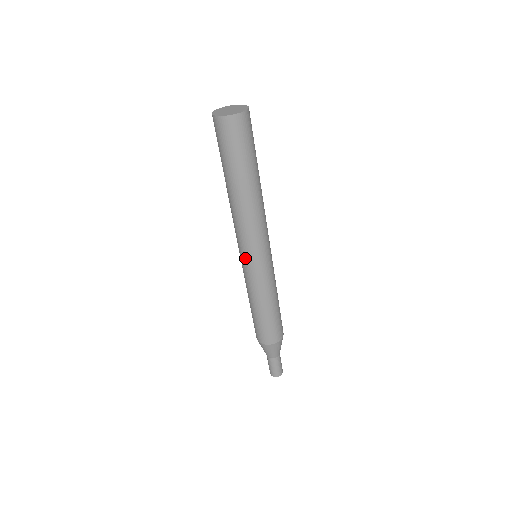
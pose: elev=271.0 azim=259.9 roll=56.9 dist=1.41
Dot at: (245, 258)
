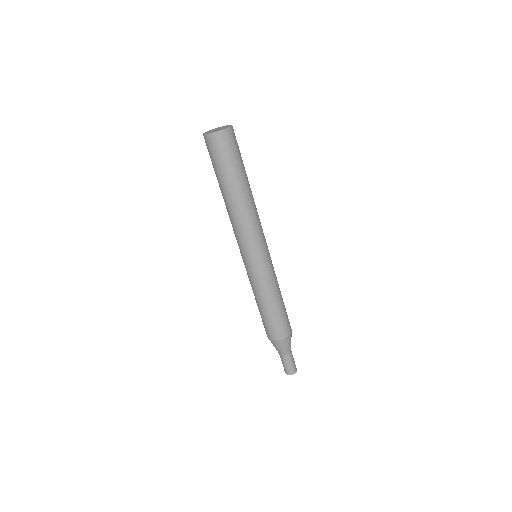
Dot at: (254, 256)
